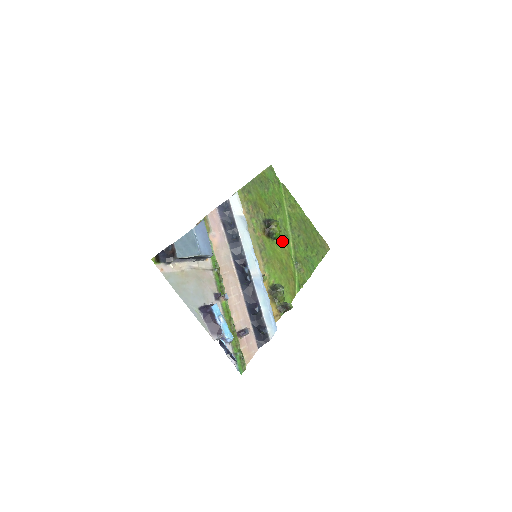
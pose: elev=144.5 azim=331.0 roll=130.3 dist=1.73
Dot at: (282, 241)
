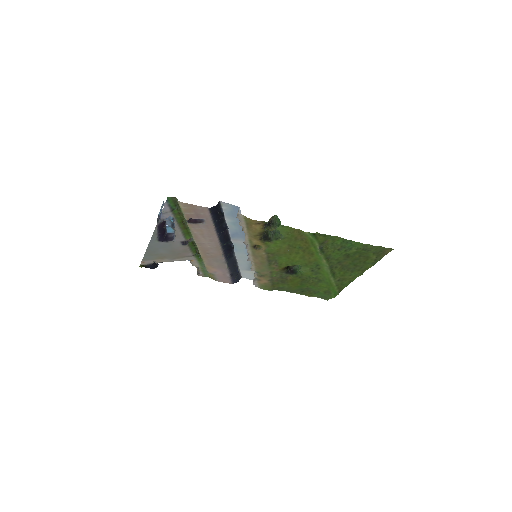
Dot at: (308, 263)
